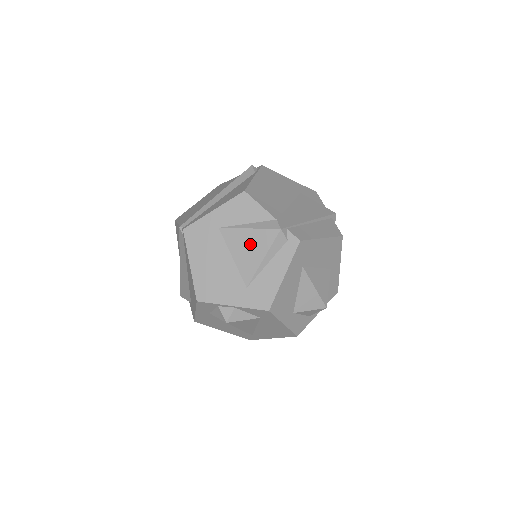
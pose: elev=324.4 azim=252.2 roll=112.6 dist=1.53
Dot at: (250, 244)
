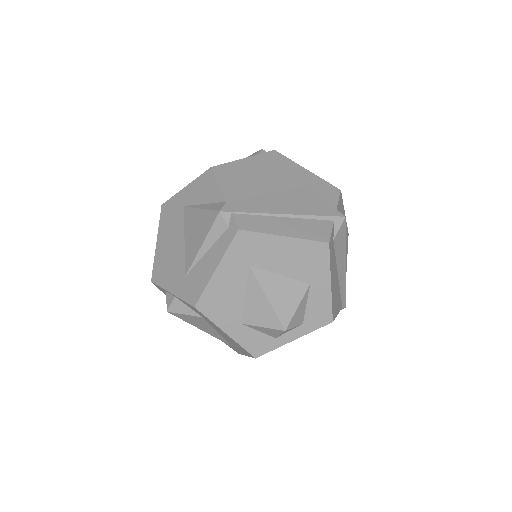
Dot at: (197, 226)
